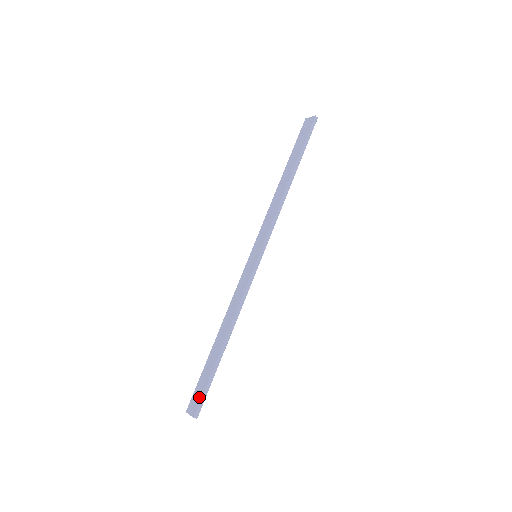
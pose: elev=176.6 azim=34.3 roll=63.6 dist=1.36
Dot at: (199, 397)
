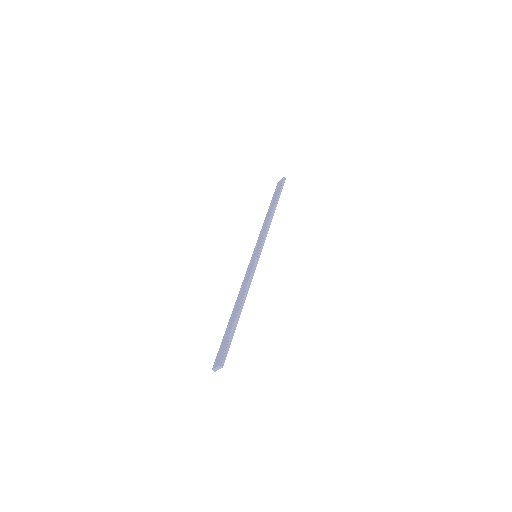
Dot at: (223, 351)
